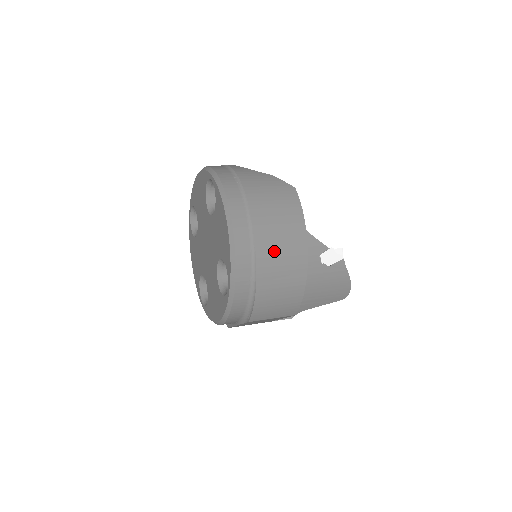
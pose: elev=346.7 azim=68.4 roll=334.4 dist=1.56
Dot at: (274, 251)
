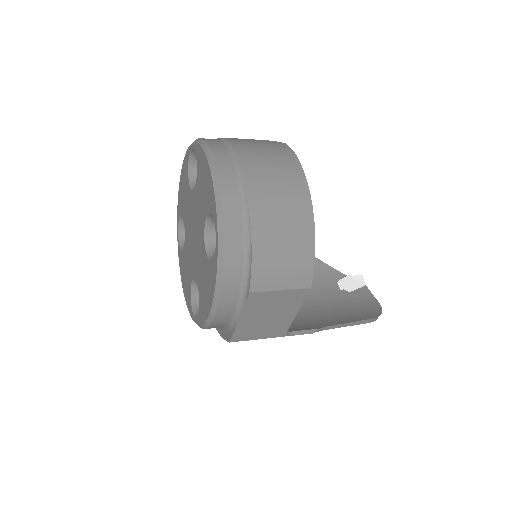
Dot at: (268, 188)
